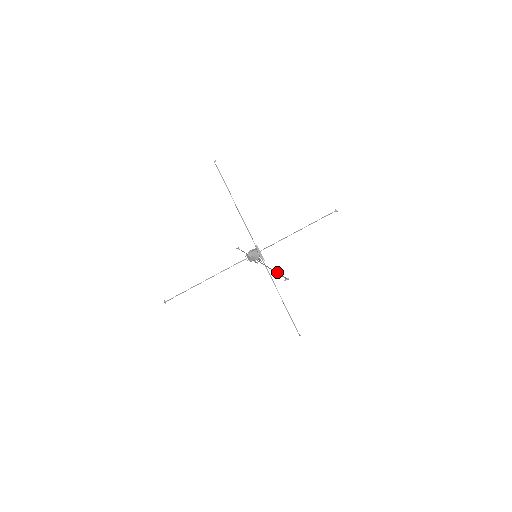
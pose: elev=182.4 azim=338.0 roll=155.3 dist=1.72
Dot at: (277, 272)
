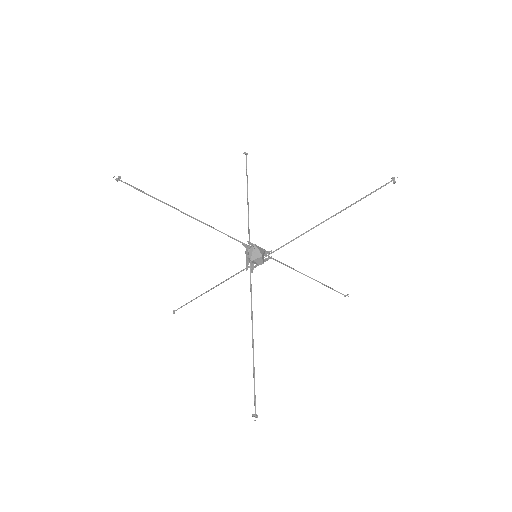
Dot at: (351, 204)
